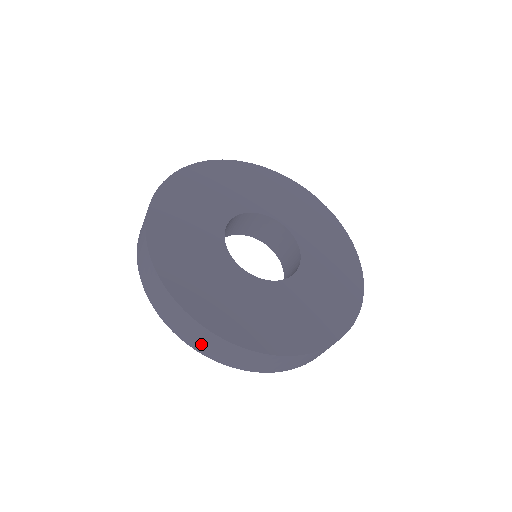
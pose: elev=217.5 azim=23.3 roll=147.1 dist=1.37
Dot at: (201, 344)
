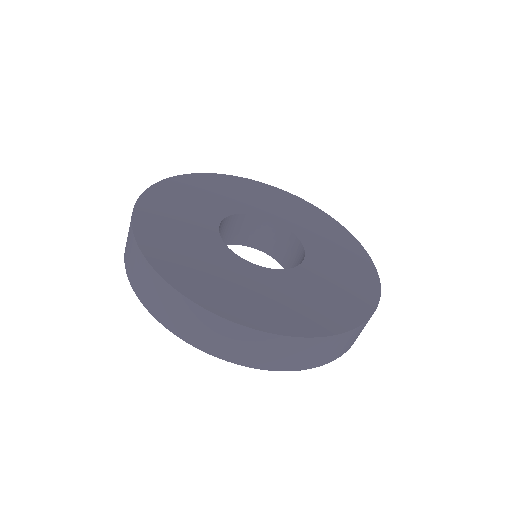
Dot at: (258, 356)
